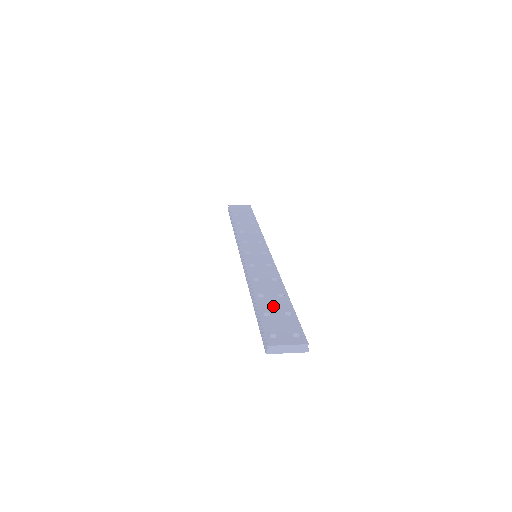
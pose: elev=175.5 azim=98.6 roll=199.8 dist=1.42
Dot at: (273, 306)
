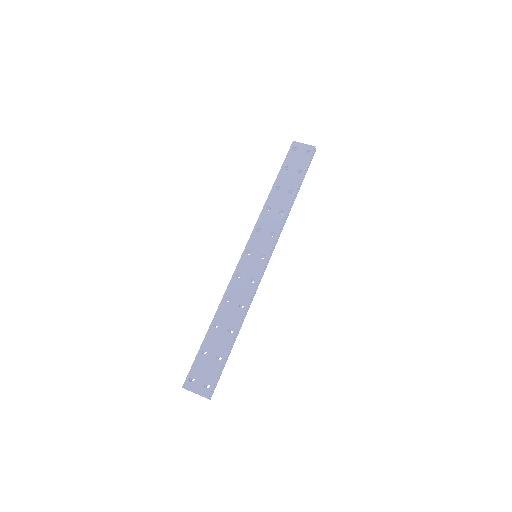
Dot at: (215, 343)
